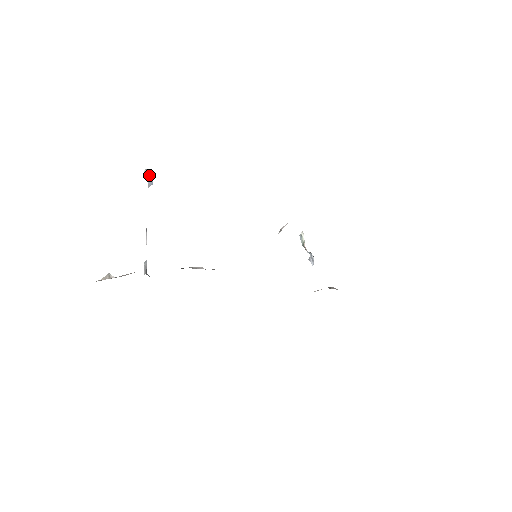
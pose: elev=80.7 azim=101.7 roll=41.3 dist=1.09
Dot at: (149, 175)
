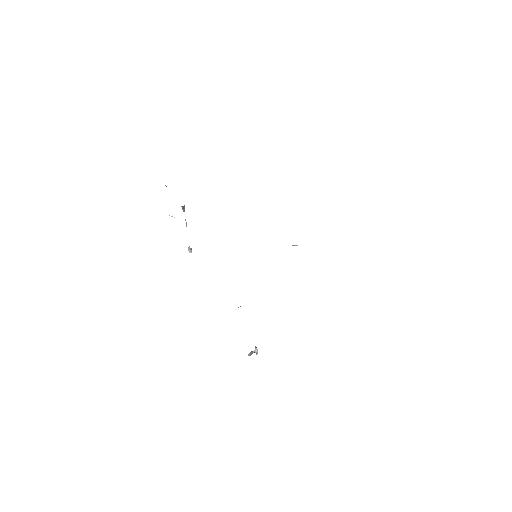
Dot at: occluded
